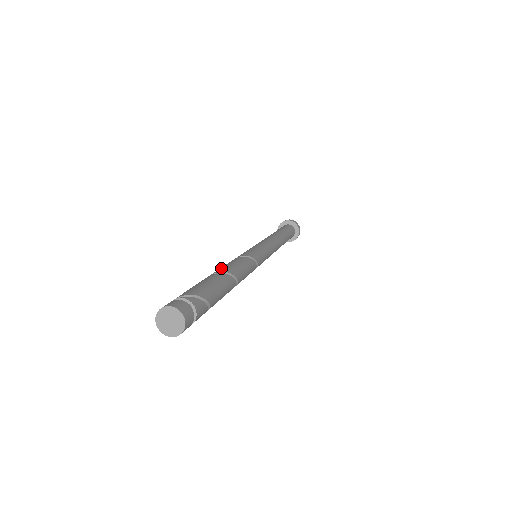
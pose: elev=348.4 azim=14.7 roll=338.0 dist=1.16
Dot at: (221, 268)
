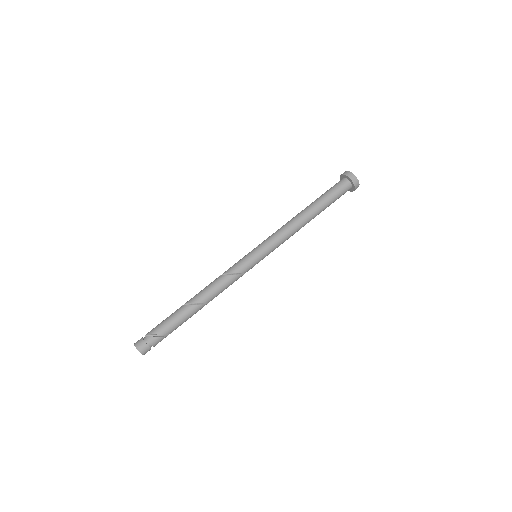
Dot at: (196, 295)
